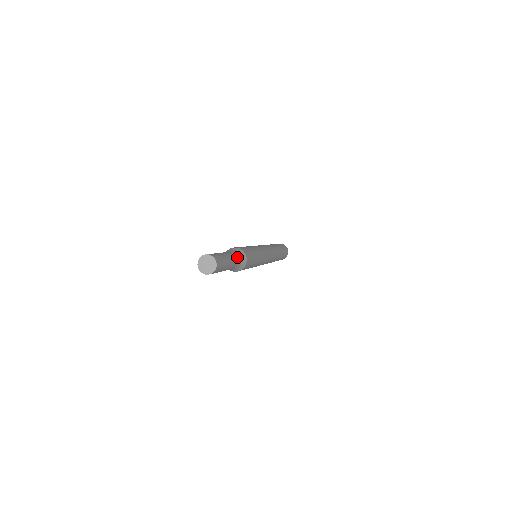
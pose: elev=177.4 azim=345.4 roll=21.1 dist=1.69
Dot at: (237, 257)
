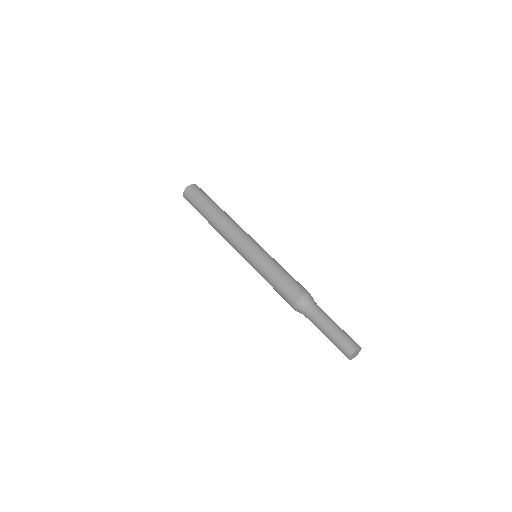
Dot at: (317, 308)
